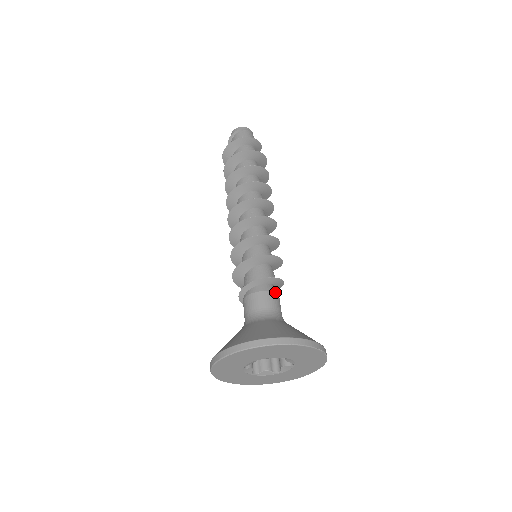
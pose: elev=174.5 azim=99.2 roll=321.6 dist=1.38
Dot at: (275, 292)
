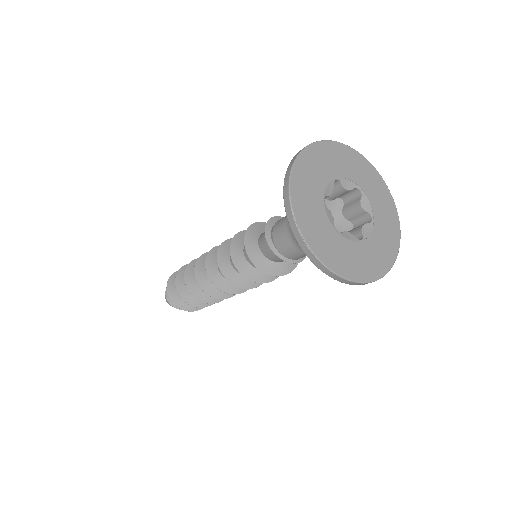
Dot at: occluded
